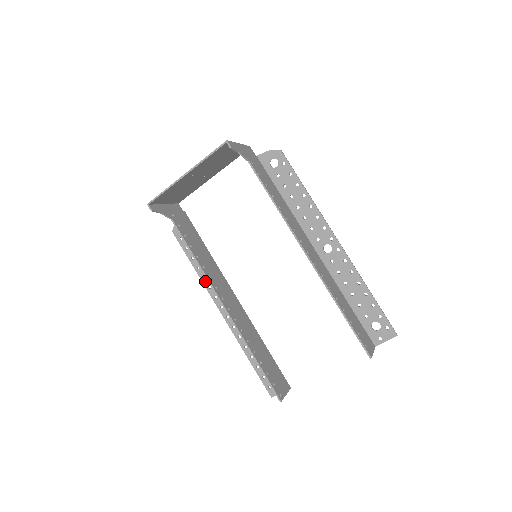
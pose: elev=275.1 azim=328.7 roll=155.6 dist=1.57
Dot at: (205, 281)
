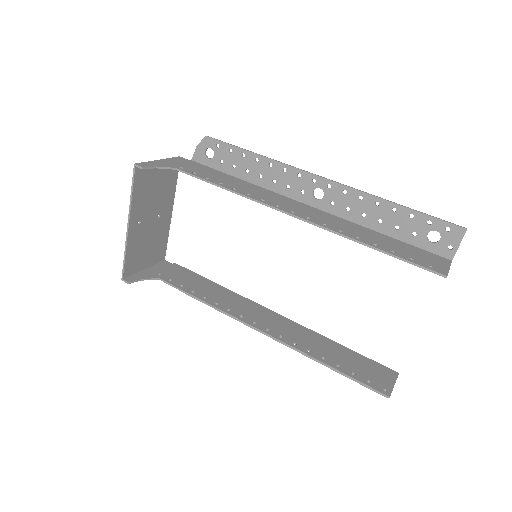
Dot at: occluded
